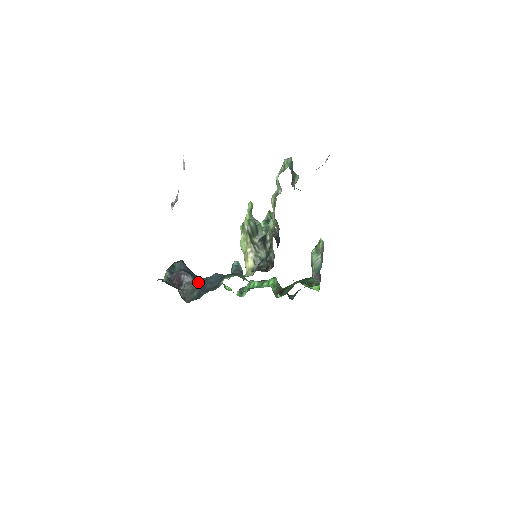
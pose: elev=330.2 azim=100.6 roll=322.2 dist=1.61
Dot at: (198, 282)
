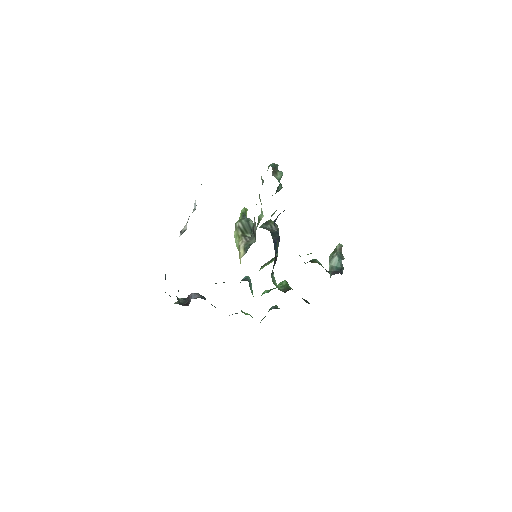
Dot at: occluded
